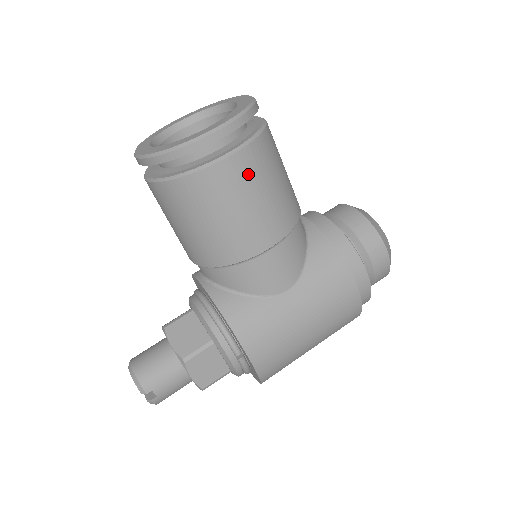
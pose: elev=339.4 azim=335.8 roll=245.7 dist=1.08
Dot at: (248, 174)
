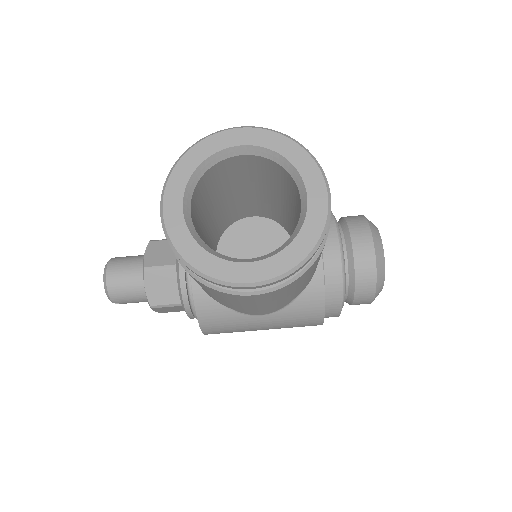
Dot at: (267, 298)
